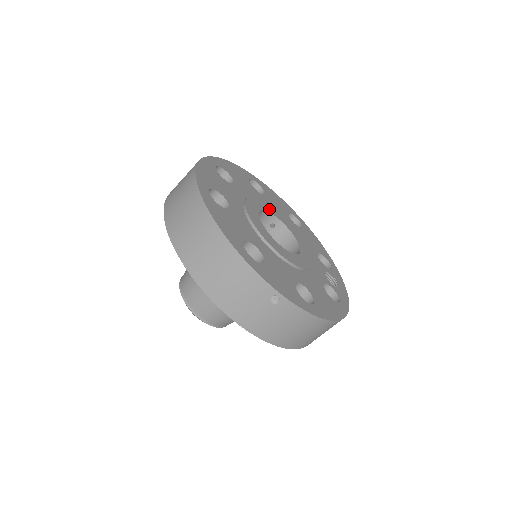
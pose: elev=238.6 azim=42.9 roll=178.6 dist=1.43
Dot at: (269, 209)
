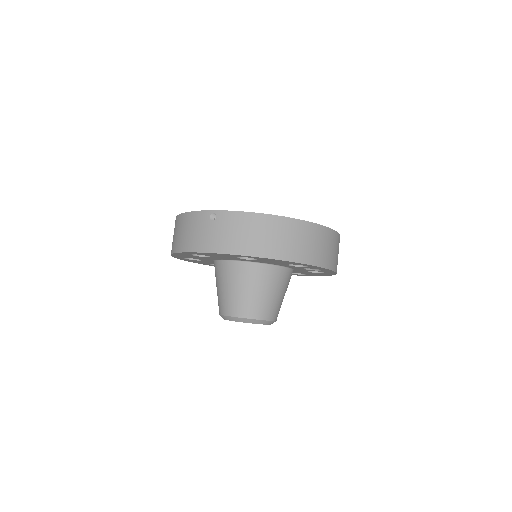
Dot at: occluded
